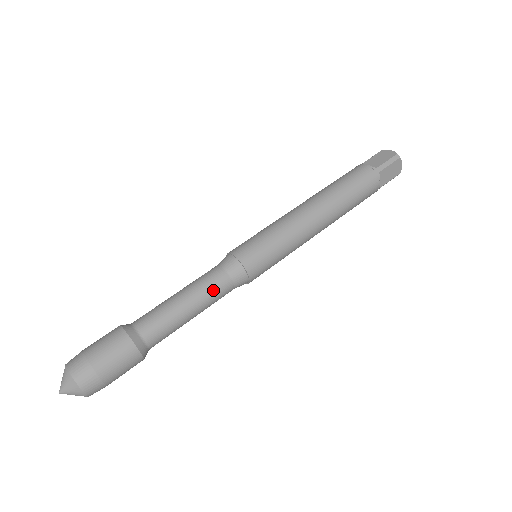
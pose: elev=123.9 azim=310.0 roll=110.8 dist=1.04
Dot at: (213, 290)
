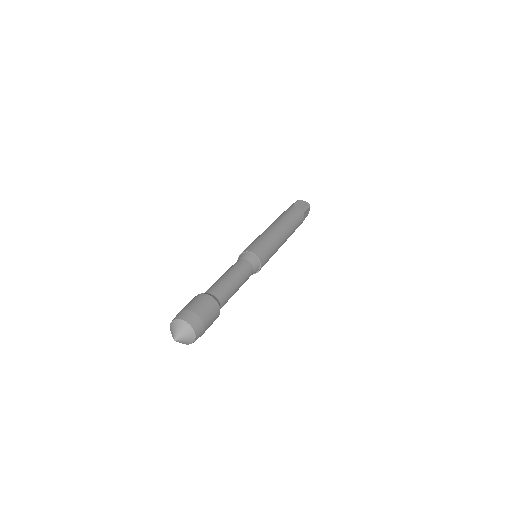
Dot at: (235, 266)
